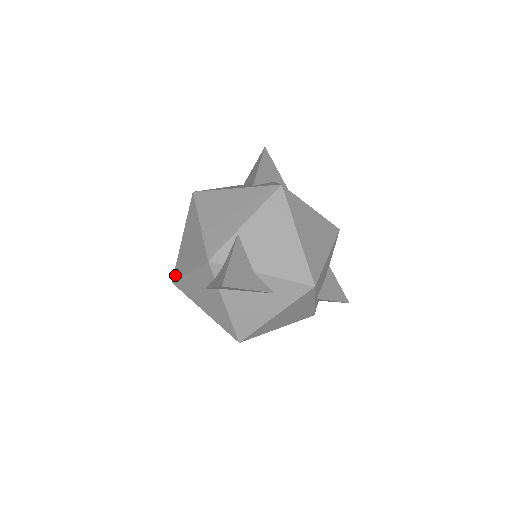
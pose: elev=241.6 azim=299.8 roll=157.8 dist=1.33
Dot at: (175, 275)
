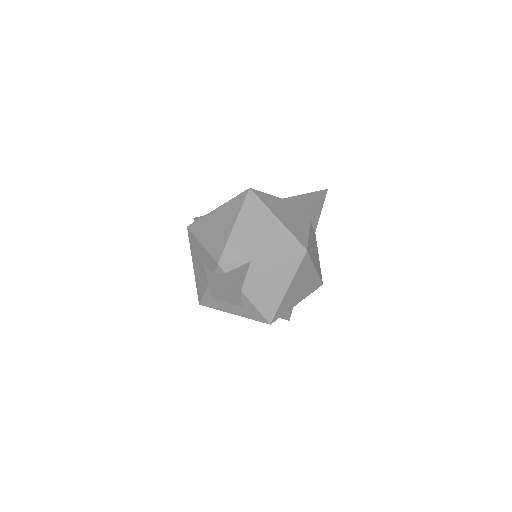
Dot at: (193, 226)
